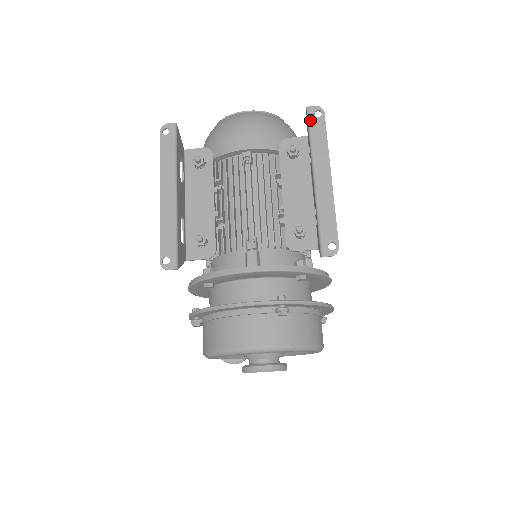
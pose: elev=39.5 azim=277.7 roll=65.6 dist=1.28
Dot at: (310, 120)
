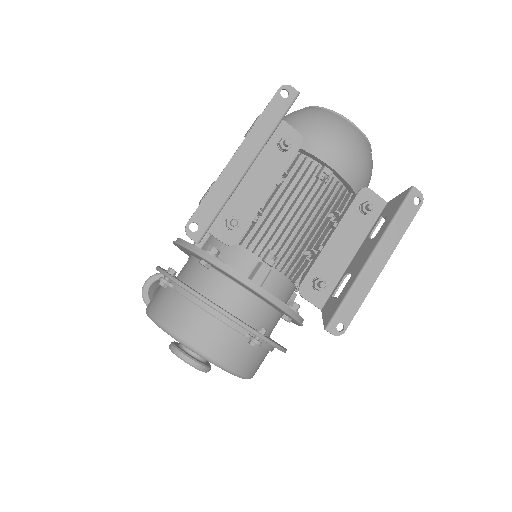
Dot at: (407, 201)
